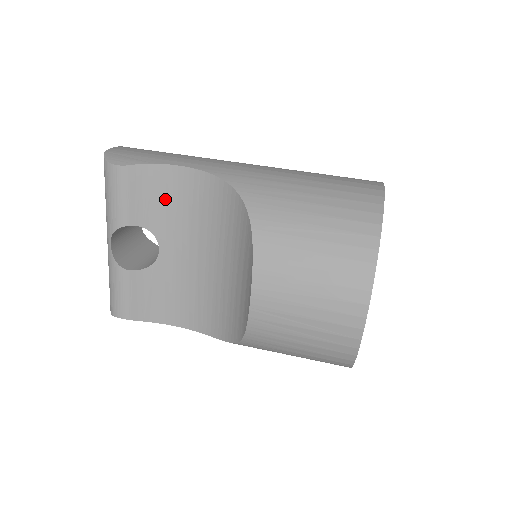
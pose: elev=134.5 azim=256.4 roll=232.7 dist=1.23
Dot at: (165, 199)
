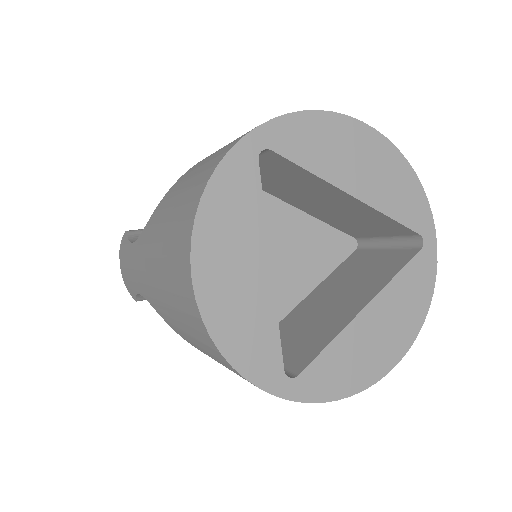
Dot at: occluded
